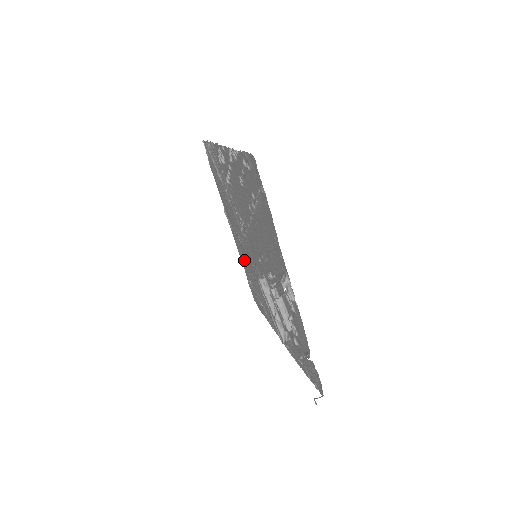
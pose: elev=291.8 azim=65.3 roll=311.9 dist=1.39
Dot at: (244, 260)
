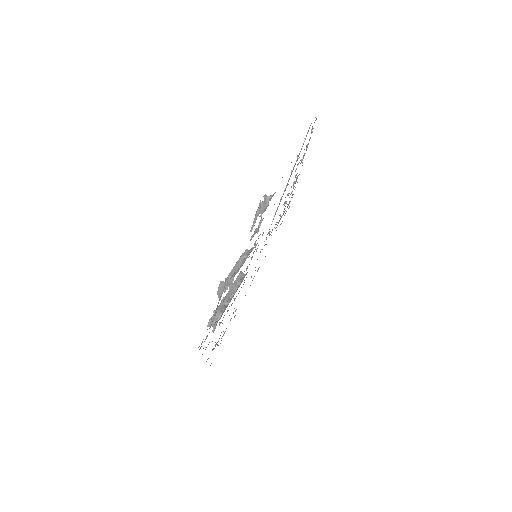
Dot at: occluded
